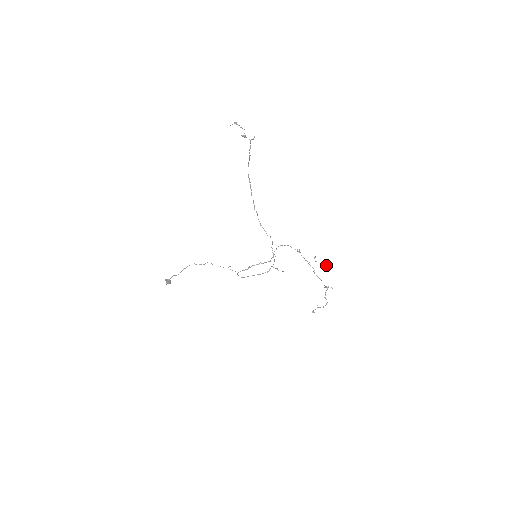
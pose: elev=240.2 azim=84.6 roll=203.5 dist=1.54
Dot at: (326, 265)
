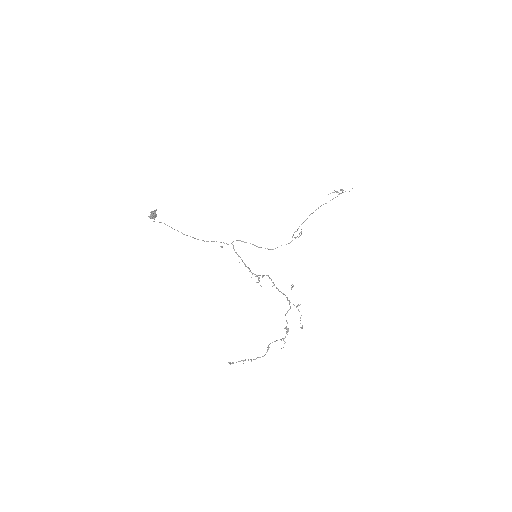
Dot at: occluded
